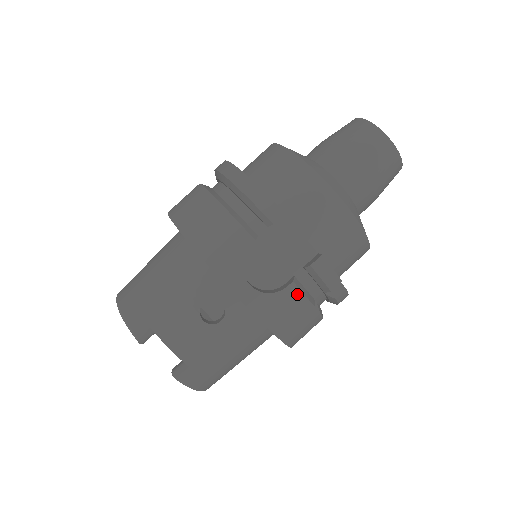
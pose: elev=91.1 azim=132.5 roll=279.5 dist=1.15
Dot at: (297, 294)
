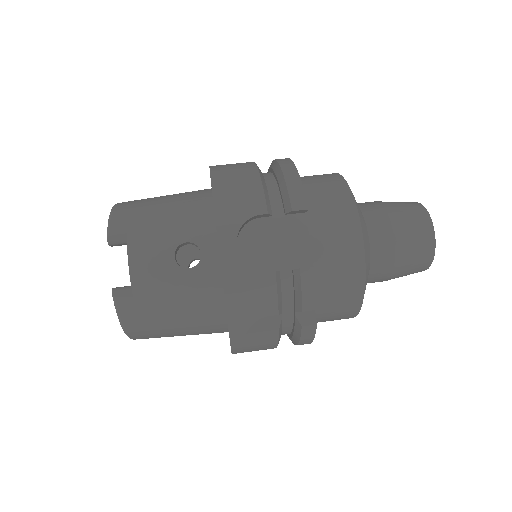
Dot at: (271, 287)
